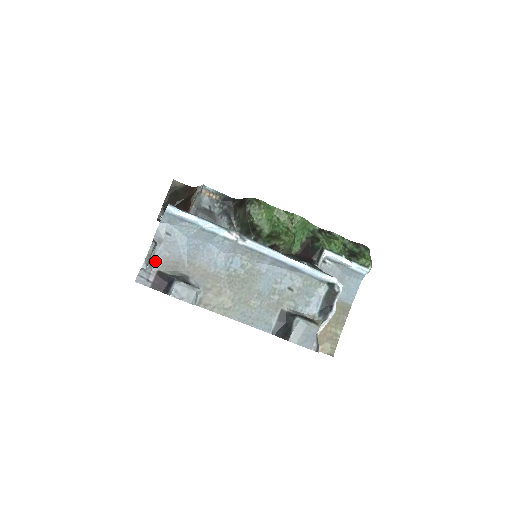
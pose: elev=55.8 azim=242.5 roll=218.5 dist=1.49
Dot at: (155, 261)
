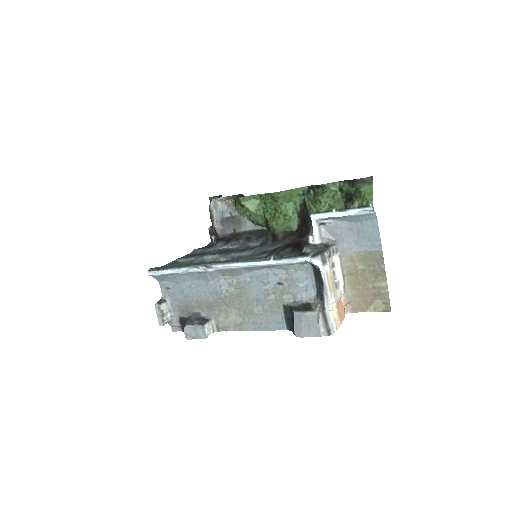
Dot at: (173, 312)
